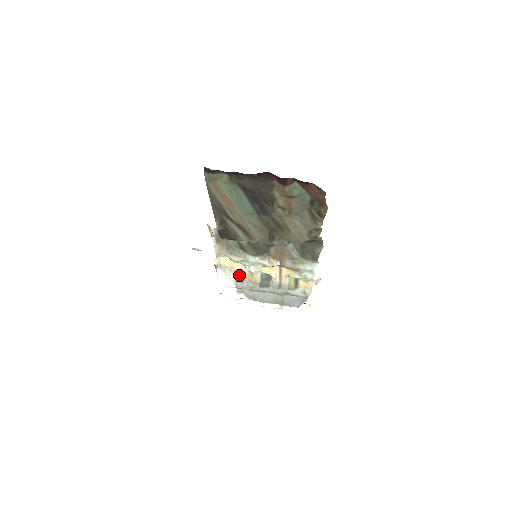
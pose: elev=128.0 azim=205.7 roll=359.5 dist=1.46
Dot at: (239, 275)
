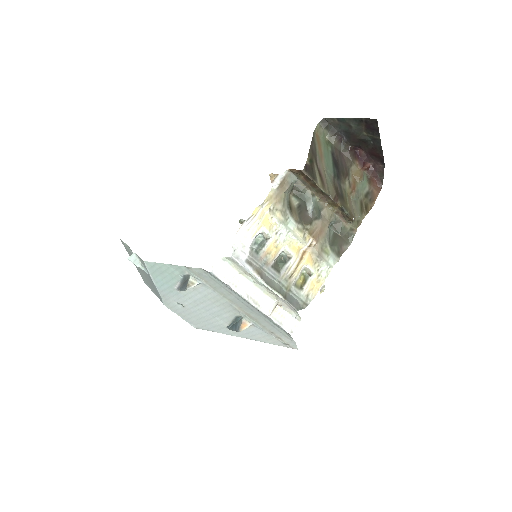
Dot at: (255, 247)
